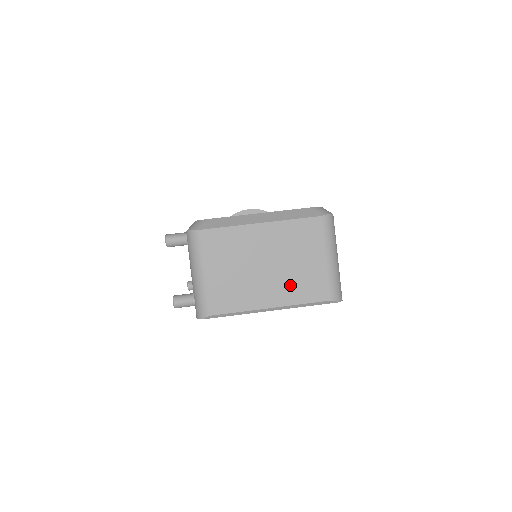
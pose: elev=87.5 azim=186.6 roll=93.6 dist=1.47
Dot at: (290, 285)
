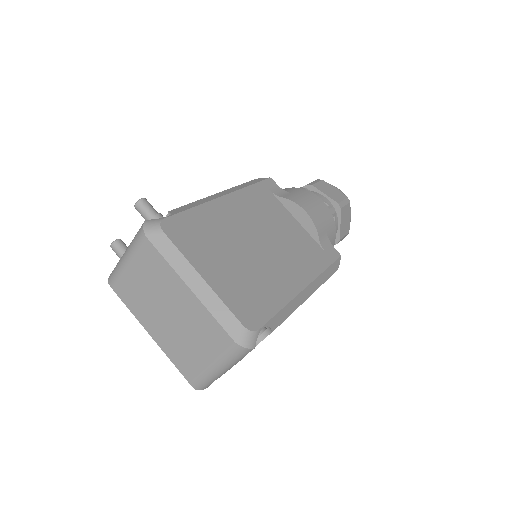
Dot at: (173, 342)
